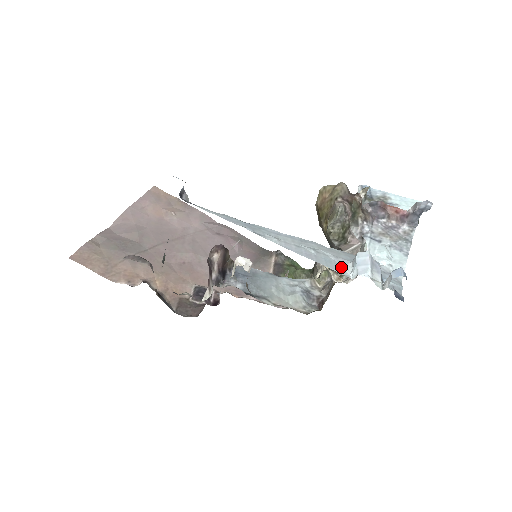
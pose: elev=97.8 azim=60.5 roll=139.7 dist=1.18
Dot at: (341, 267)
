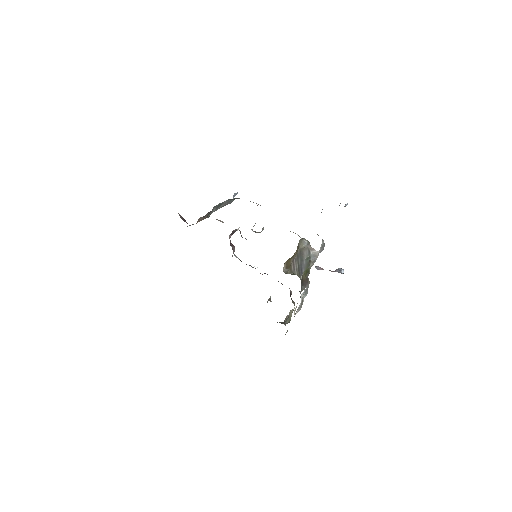
Dot at: occluded
